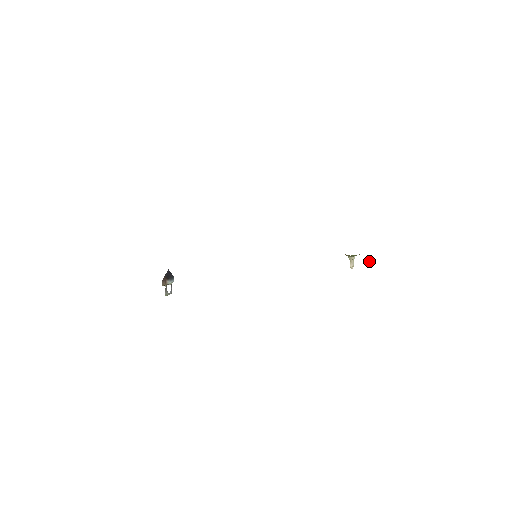
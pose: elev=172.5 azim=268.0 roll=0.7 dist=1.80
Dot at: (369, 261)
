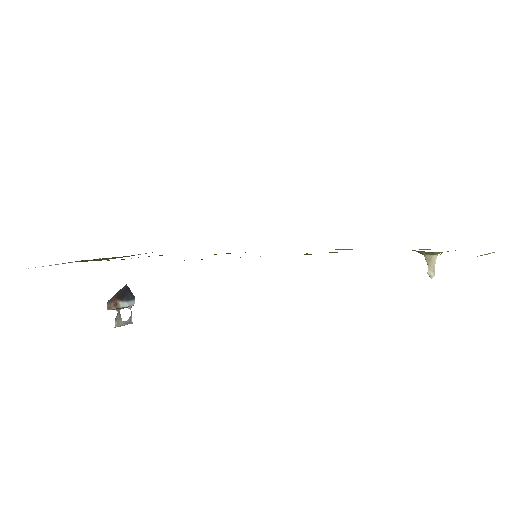
Dot at: occluded
